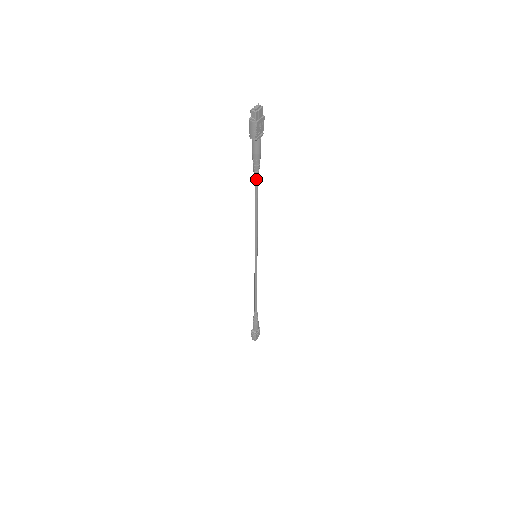
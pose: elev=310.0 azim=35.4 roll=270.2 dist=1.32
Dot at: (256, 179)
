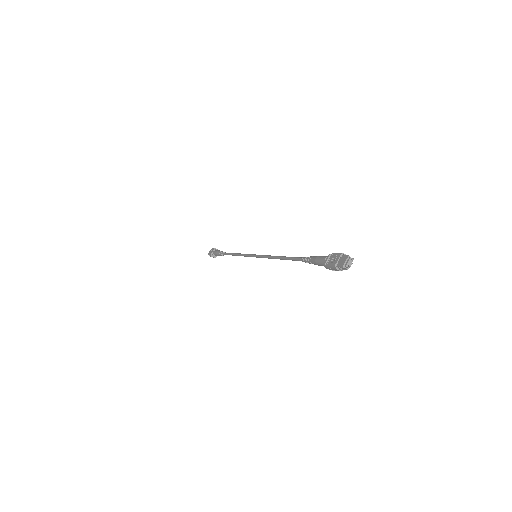
Dot at: (302, 261)
